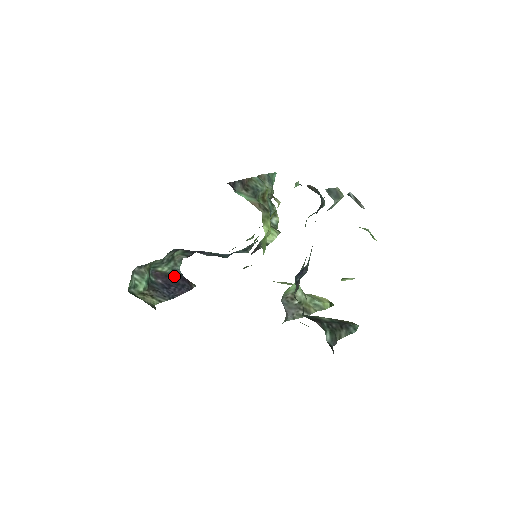
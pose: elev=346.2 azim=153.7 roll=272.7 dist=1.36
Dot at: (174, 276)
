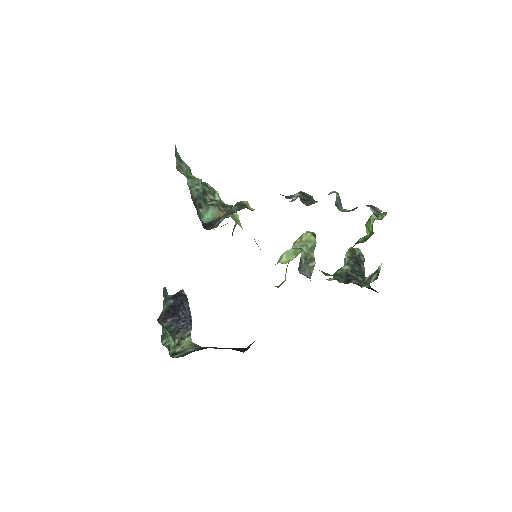
Dot at: (171, 304)
